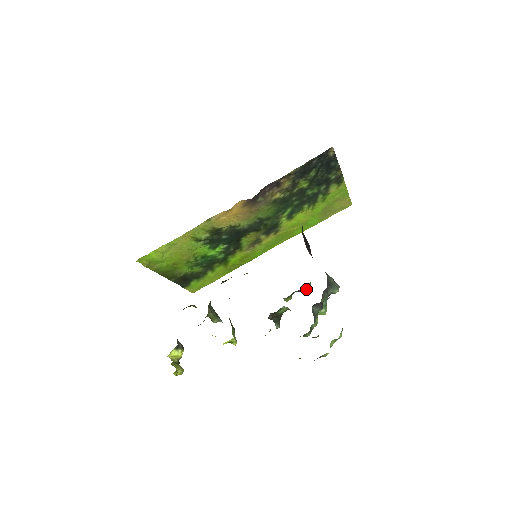
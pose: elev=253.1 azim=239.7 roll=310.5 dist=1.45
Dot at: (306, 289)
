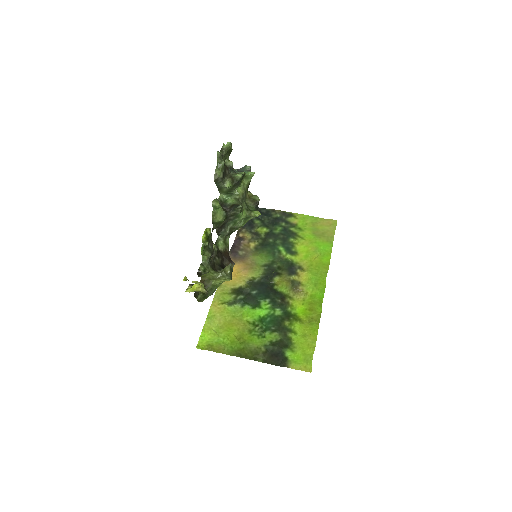
Dot at: (258, 200)
